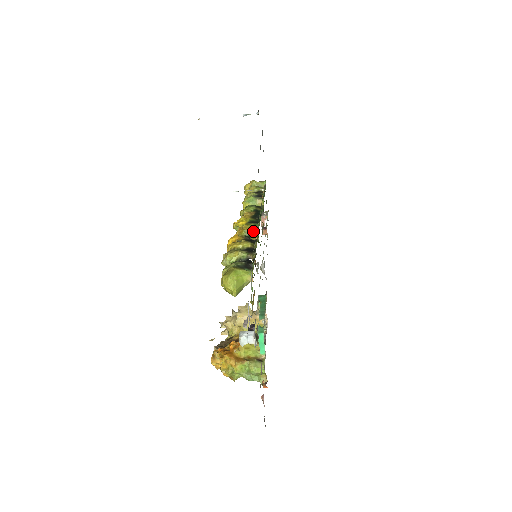
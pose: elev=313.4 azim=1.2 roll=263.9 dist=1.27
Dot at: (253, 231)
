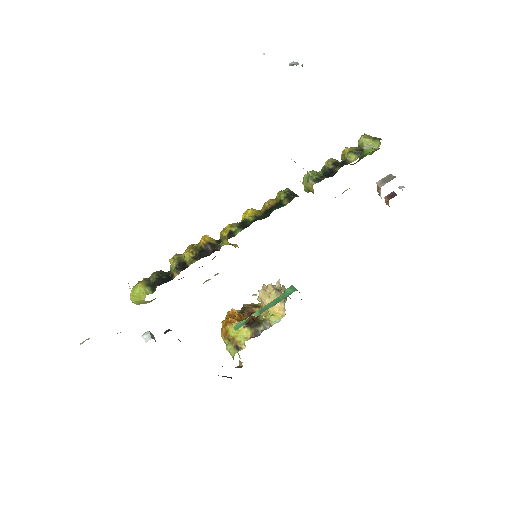
Dot at: (225, 238)
